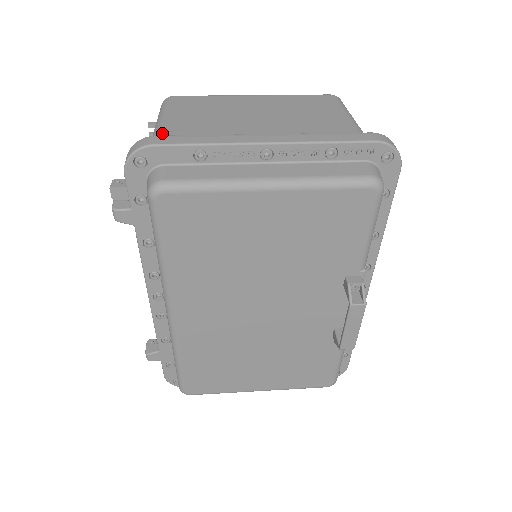
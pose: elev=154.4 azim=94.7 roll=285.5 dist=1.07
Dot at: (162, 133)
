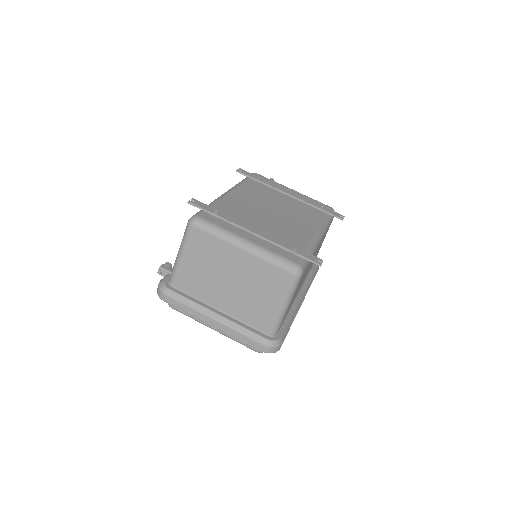
Dot at: (176, 273)
